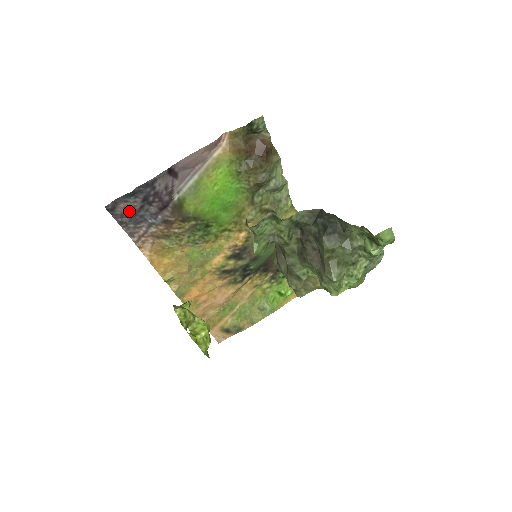
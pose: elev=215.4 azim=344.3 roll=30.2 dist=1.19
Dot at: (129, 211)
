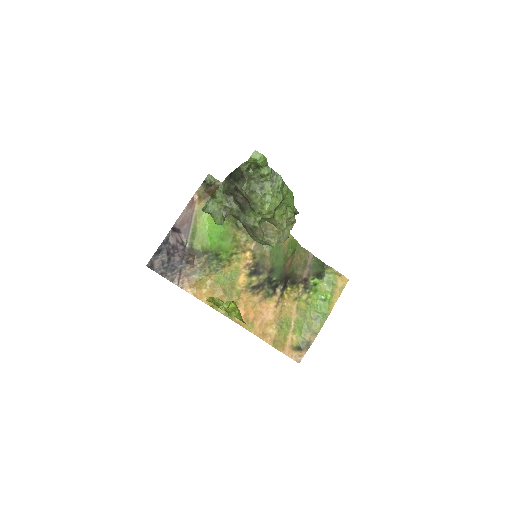
Dot at: (162, 264)
